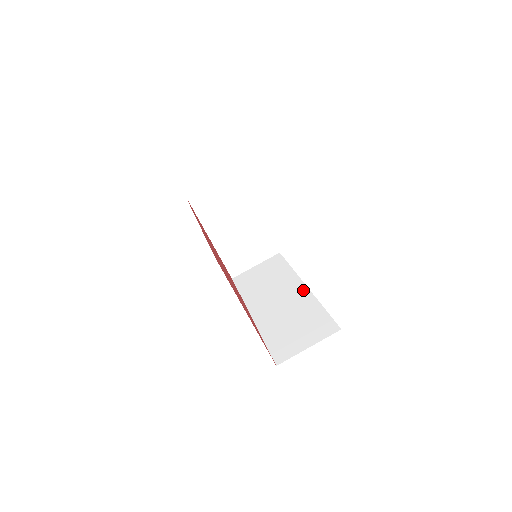
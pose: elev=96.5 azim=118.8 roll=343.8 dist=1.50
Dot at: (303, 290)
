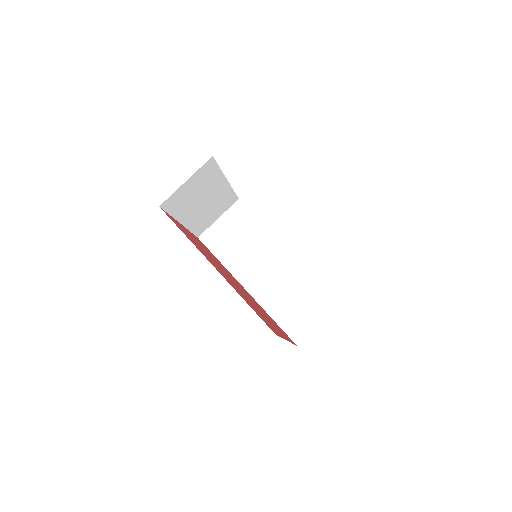
Dot at: (288, 255)
